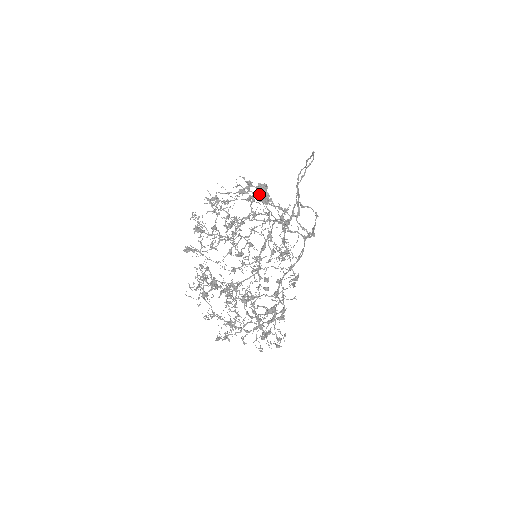
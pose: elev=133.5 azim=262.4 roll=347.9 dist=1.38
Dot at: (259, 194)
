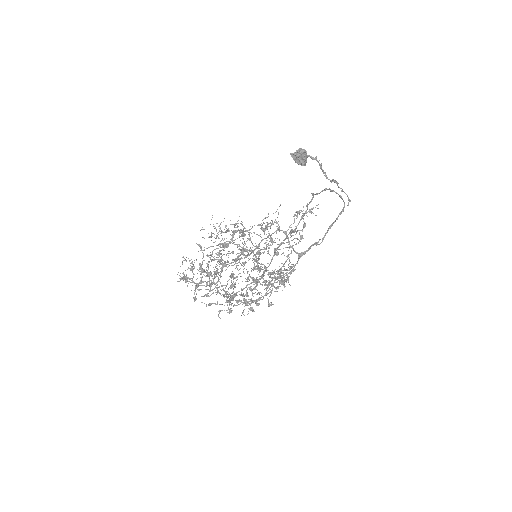
Dot at: occluded
